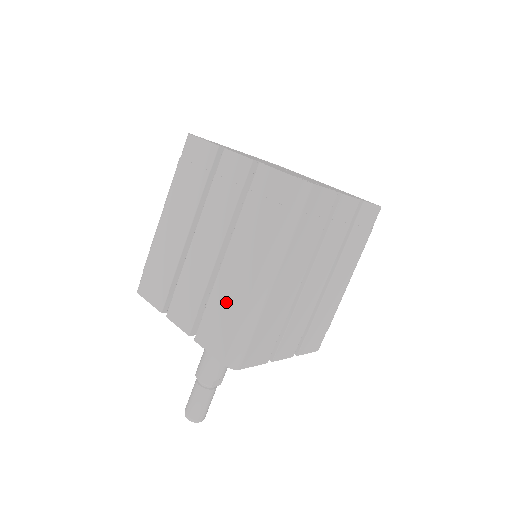
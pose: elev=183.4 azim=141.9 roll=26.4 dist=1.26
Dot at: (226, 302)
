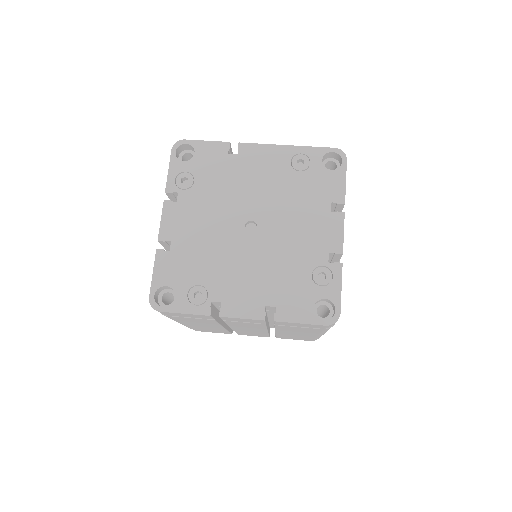
Dot at: occluded
